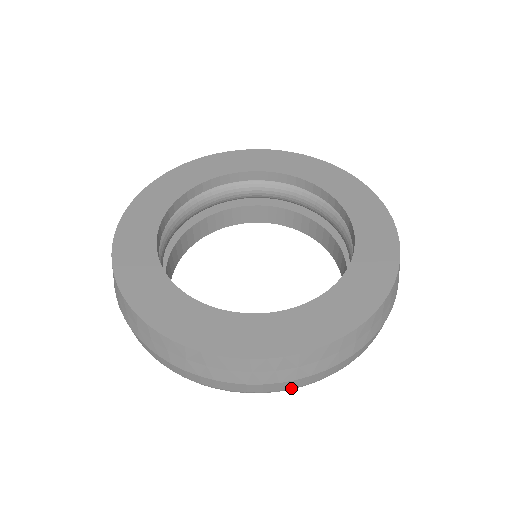
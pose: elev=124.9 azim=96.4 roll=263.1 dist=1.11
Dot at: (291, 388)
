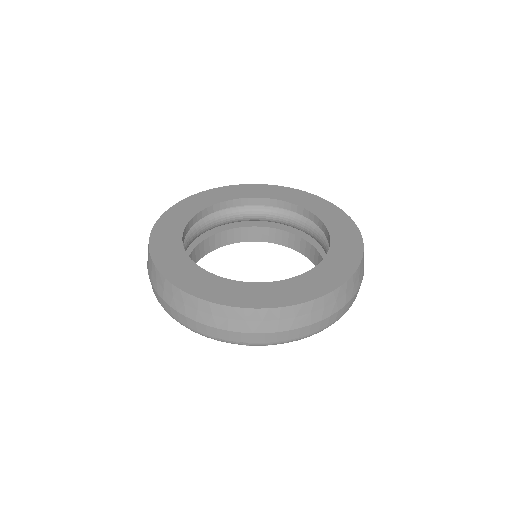
Dot at: (274, 342)
